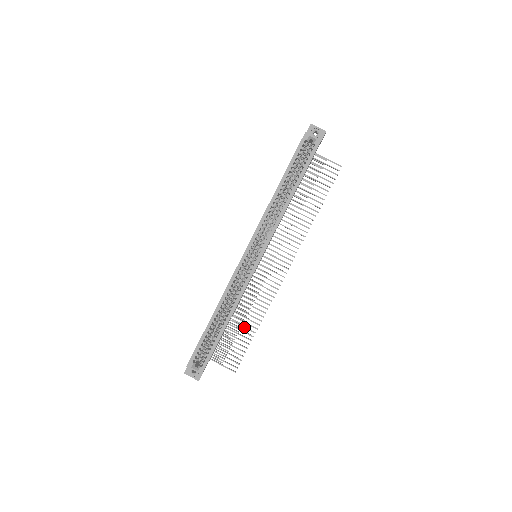
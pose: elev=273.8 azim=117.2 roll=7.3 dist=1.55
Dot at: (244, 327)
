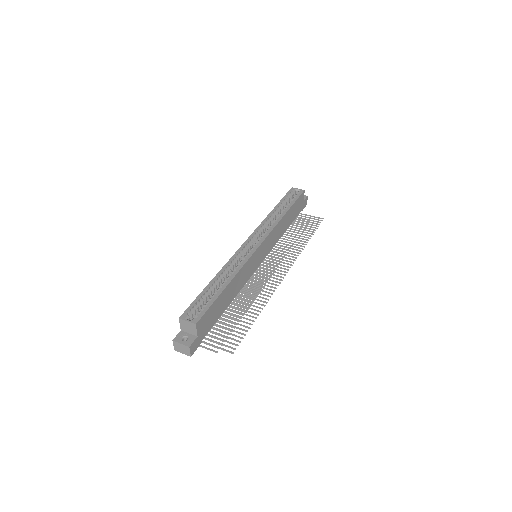
Dot at: (244, 314)
